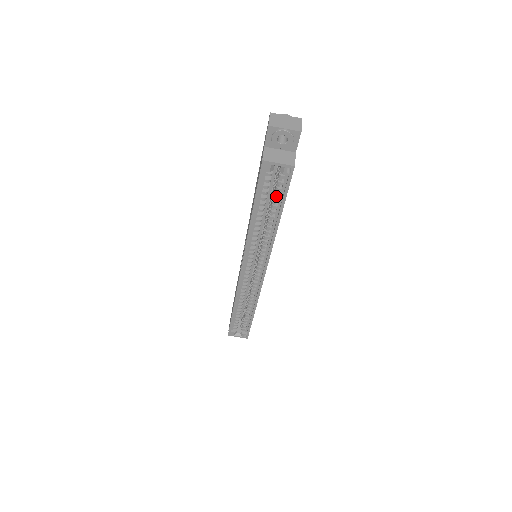
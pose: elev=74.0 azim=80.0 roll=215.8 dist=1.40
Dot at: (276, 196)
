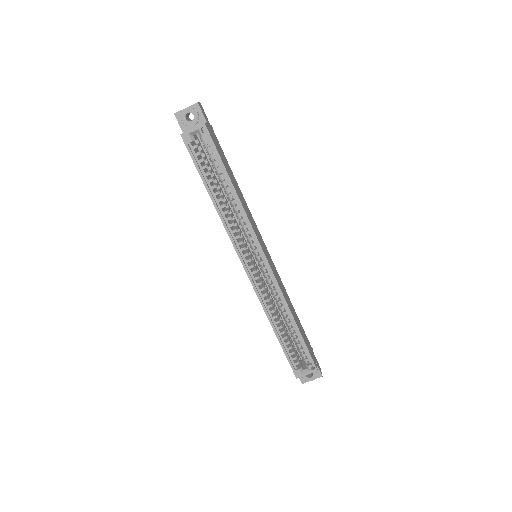
Dot at: occluded
